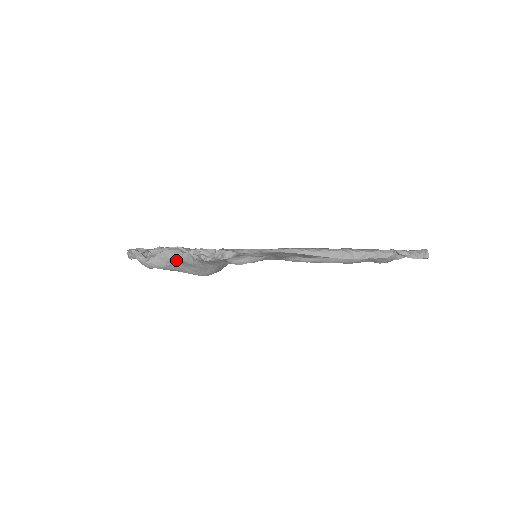
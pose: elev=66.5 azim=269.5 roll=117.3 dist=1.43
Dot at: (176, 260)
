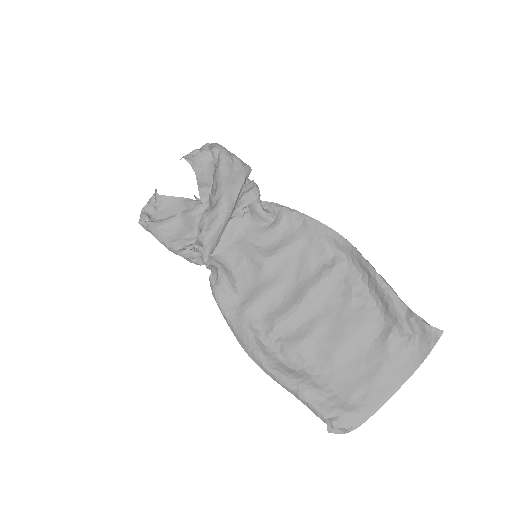
Dot at: (240, 163)
